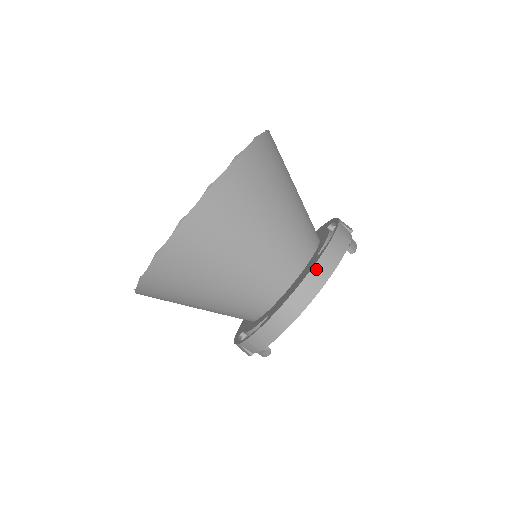
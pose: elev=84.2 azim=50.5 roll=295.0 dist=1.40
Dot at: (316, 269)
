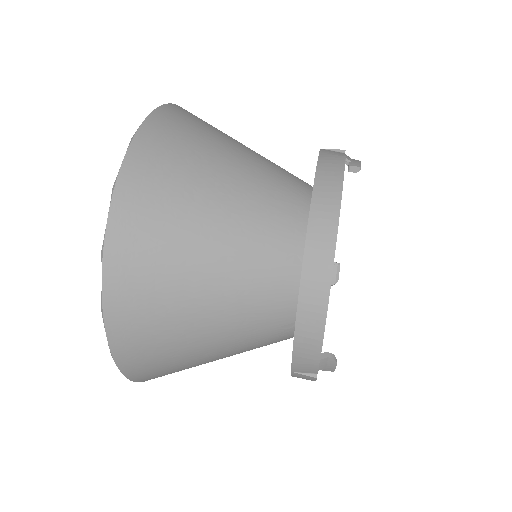
Dot at: (315, 209)
